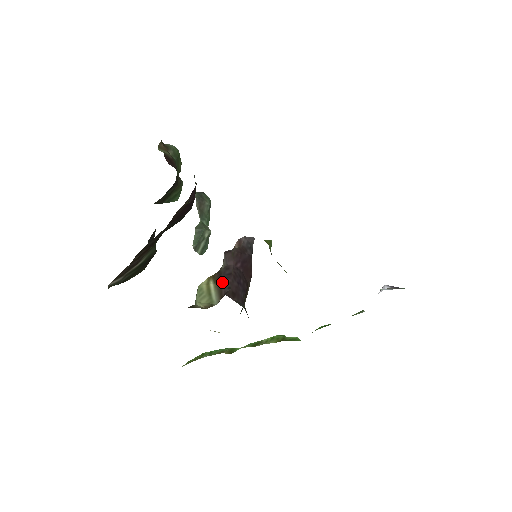
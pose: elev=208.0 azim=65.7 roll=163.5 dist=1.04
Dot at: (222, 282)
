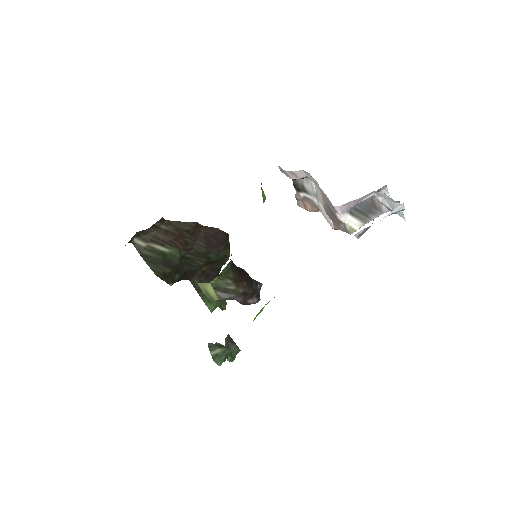
Dot at: occluded
